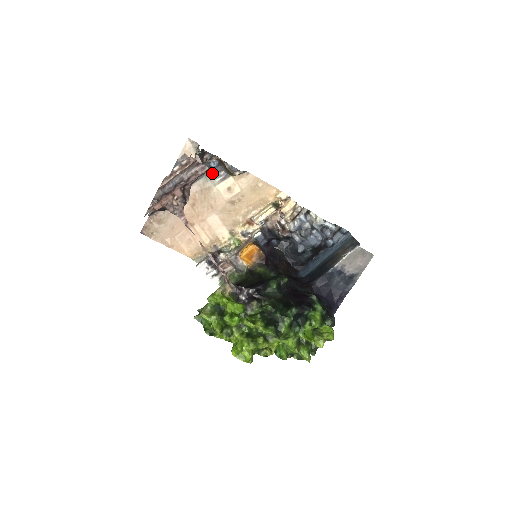
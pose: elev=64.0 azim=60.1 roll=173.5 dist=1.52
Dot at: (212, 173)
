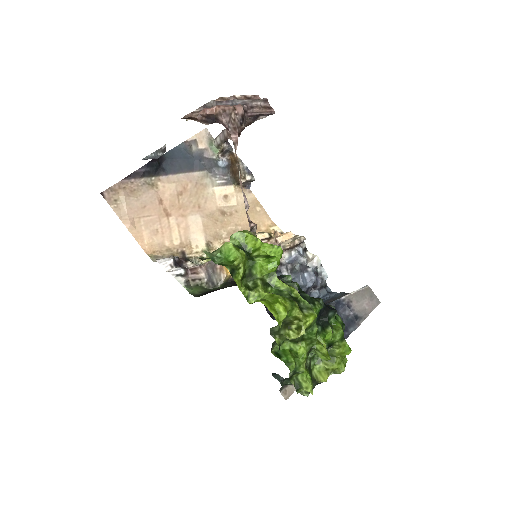
Dot at: (215, 172)
